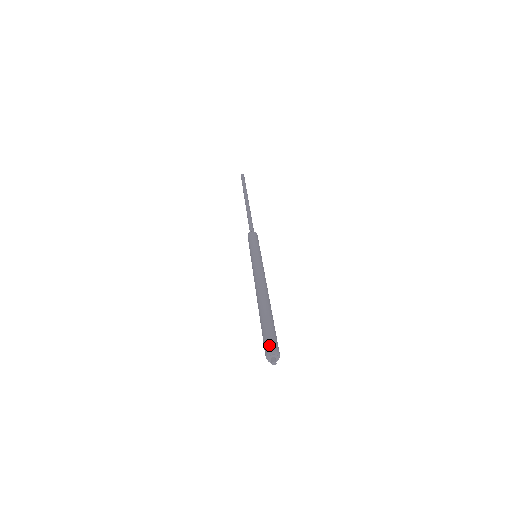
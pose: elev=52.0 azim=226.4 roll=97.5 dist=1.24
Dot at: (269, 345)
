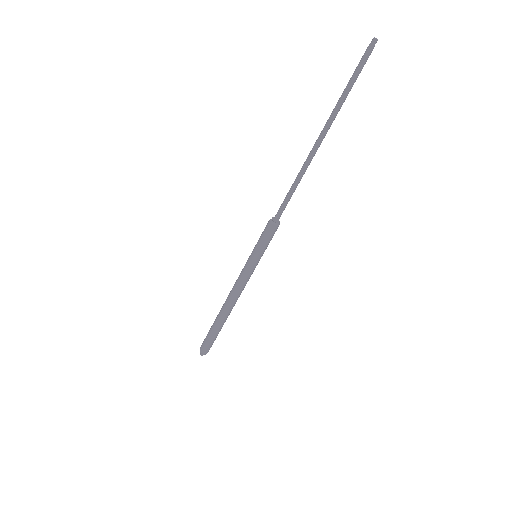
Dot at: (203, 348)
